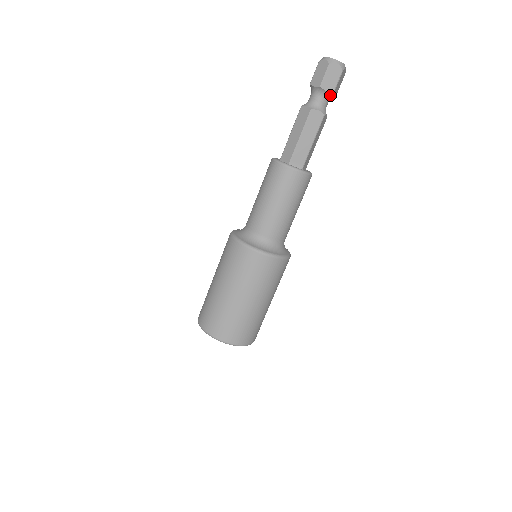
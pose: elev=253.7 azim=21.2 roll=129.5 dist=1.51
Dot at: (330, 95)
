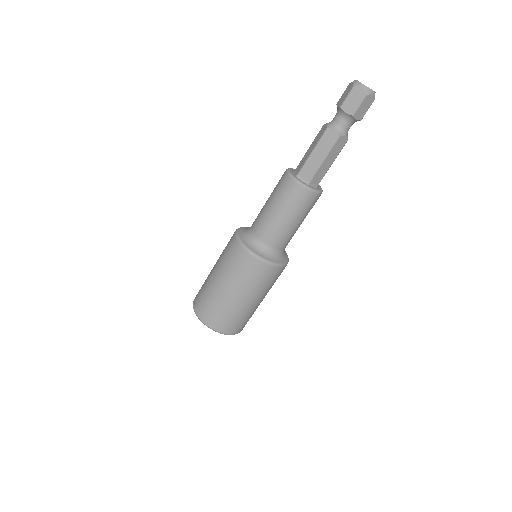
Dot at: (356, 121)
